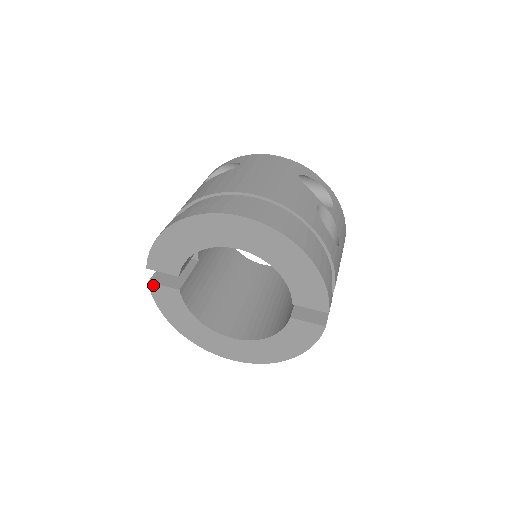
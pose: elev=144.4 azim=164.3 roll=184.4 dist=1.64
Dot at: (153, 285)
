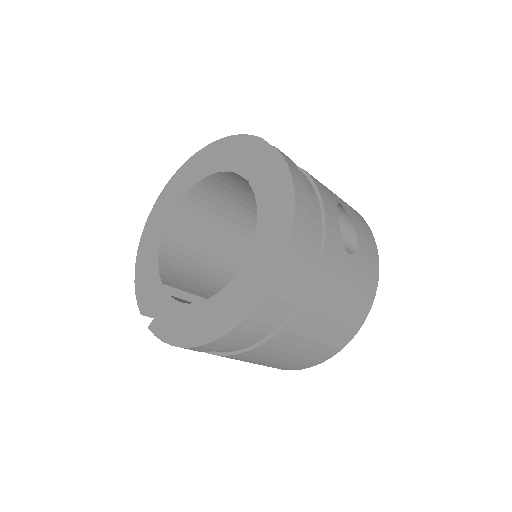
Dot at: (152, 324)
